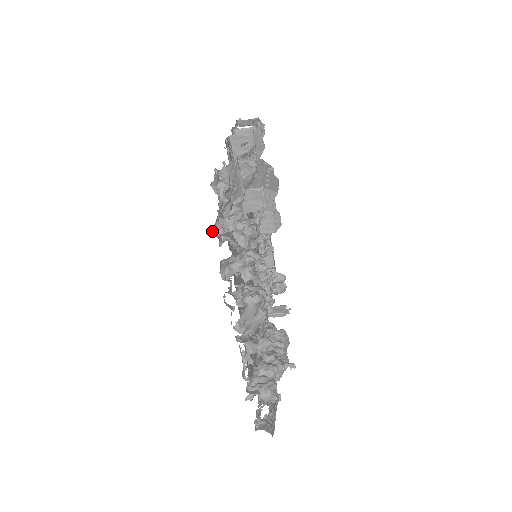
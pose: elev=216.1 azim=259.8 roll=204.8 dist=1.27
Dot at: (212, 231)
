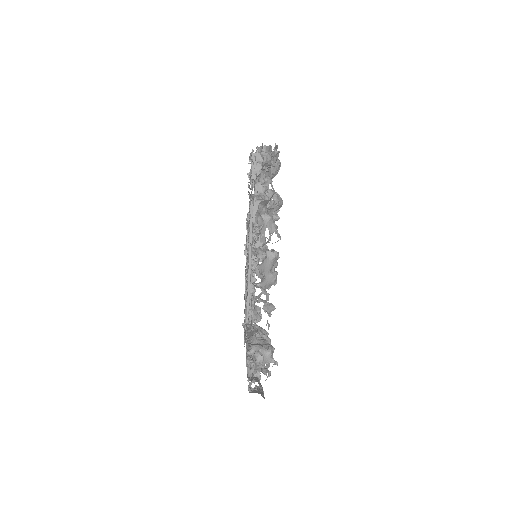
Dot at: (258, 177)
